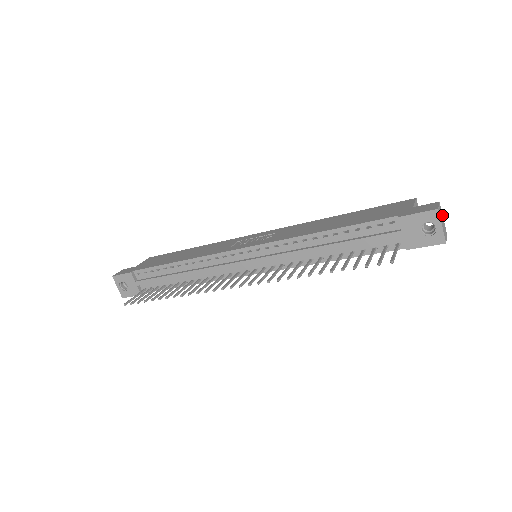
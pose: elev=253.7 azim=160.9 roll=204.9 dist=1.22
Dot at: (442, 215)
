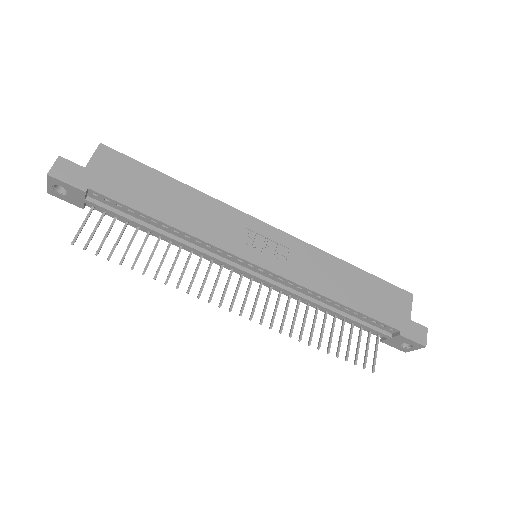
Dot at: occluded
